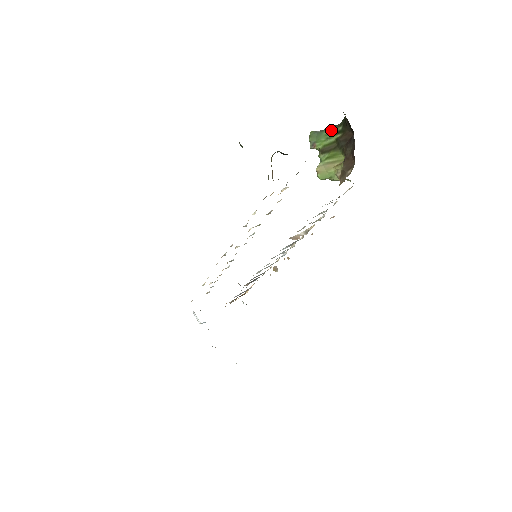
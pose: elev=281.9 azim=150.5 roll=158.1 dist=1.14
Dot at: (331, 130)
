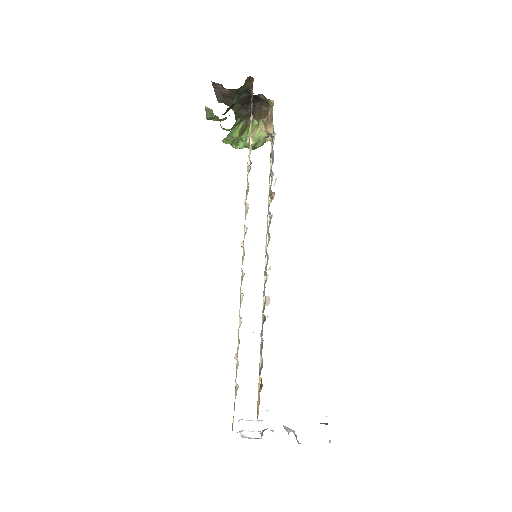
Dot at: (234, 127)
